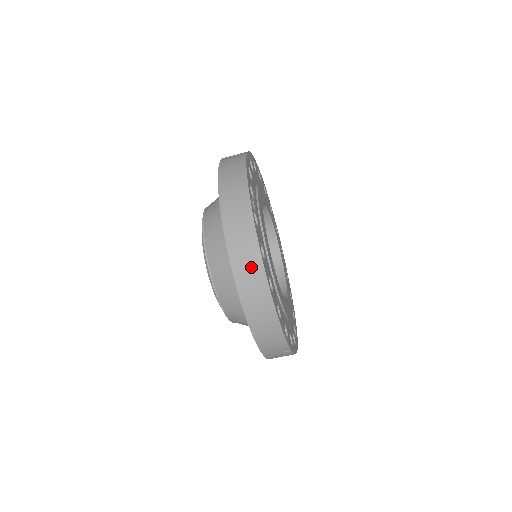
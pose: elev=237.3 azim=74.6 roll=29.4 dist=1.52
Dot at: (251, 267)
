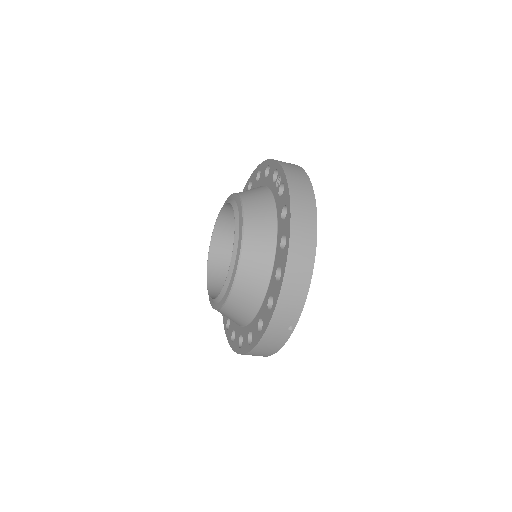
Dot at: (307, 219)
